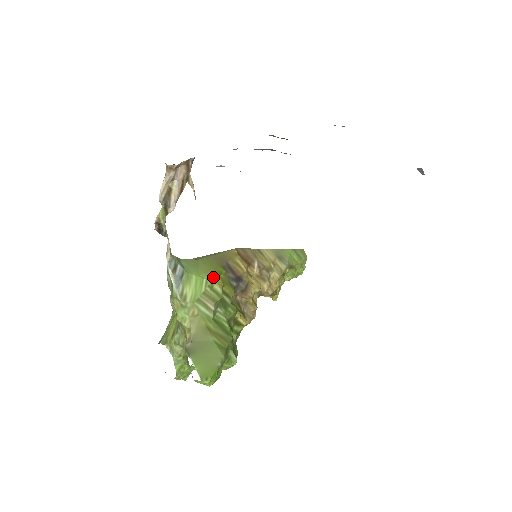
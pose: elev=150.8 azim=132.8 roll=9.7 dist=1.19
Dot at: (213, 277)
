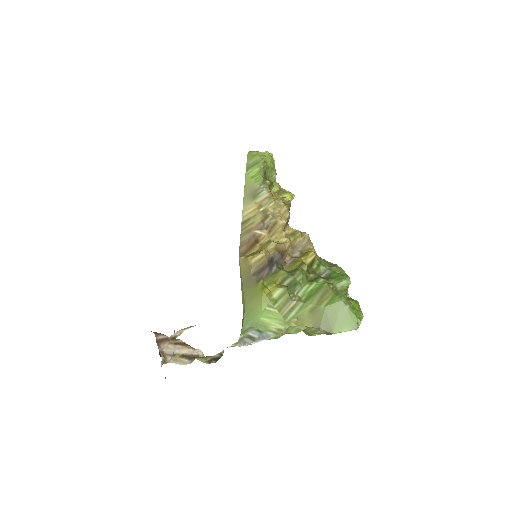
Dot at: (266, 298)
